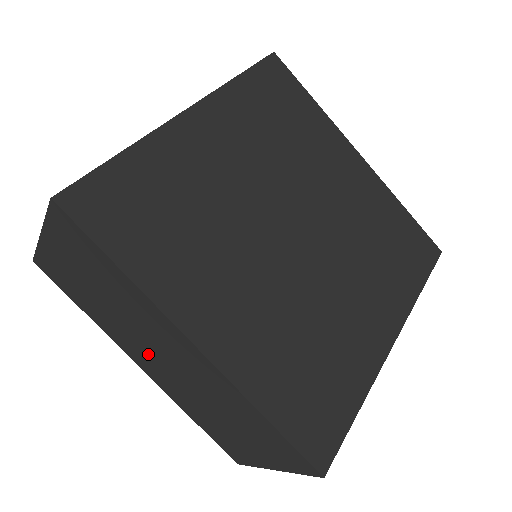
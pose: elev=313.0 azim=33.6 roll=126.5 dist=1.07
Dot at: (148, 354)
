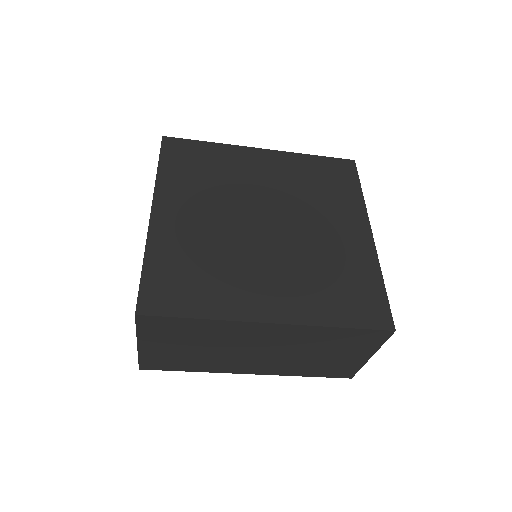
Dot at: (249, 359)
